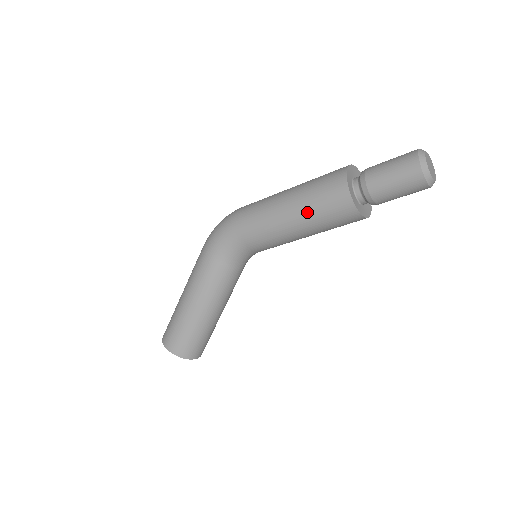
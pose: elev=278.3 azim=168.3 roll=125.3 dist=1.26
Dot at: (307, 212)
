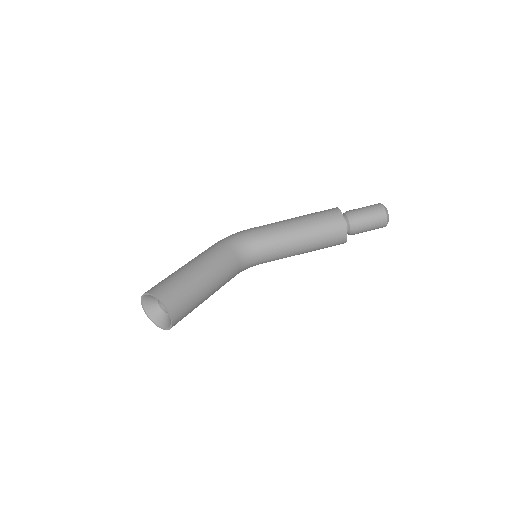
Dot at: (309, 219)
